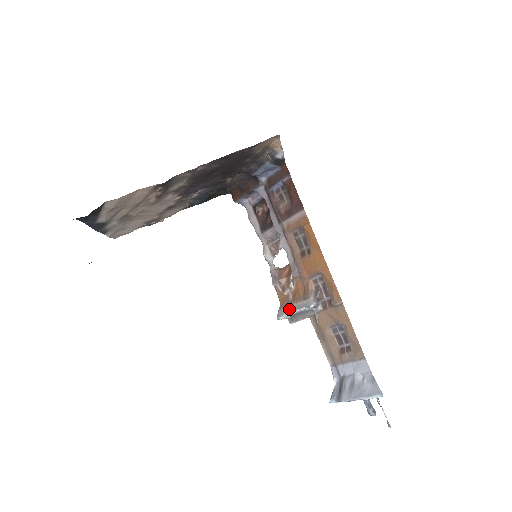
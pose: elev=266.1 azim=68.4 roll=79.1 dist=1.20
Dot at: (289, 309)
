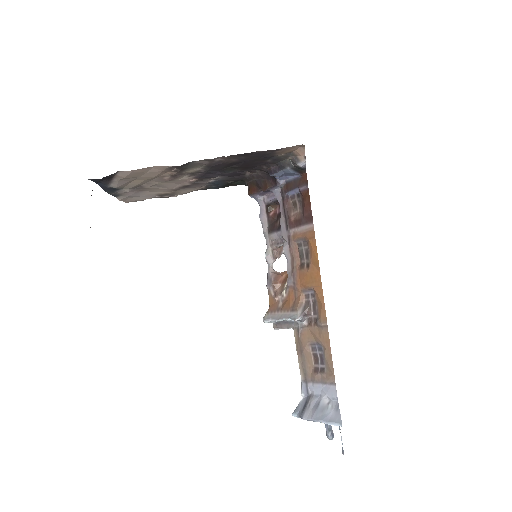
Dot at: (276, 315)
